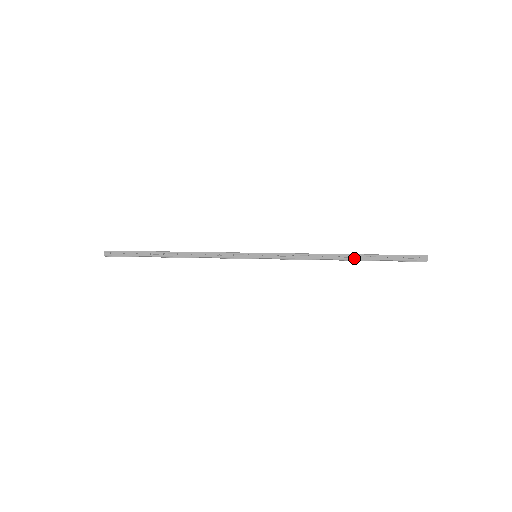
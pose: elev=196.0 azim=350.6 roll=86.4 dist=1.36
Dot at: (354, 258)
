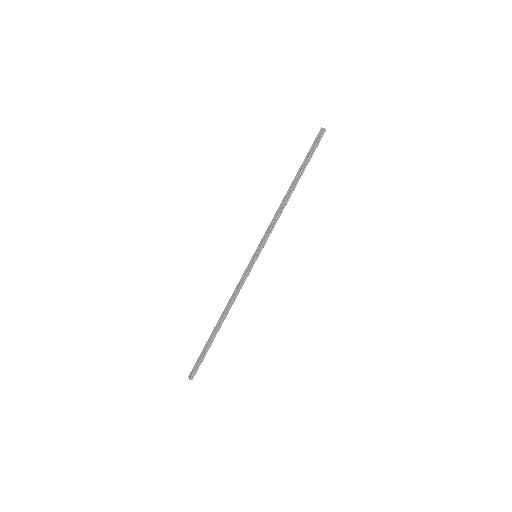
Dot at: (295, 181)
